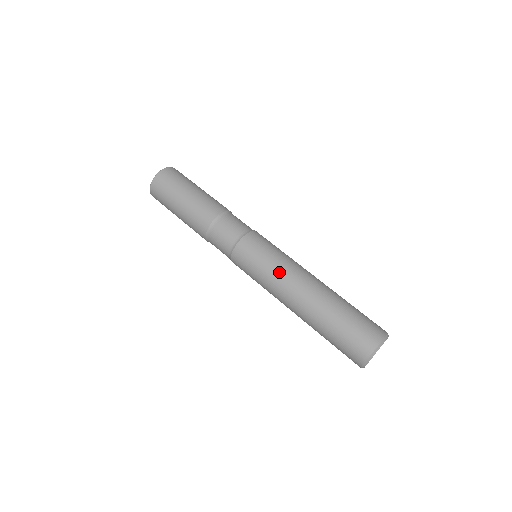
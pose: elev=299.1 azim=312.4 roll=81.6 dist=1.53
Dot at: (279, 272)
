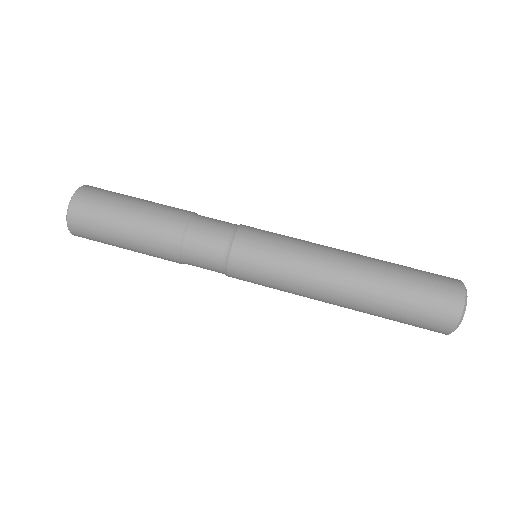
Dot at: (298, 286)
